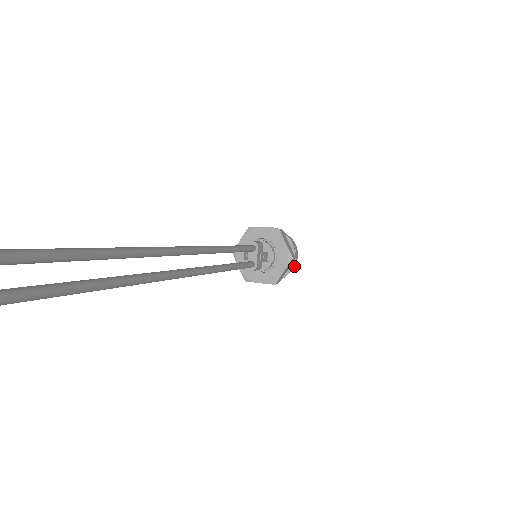
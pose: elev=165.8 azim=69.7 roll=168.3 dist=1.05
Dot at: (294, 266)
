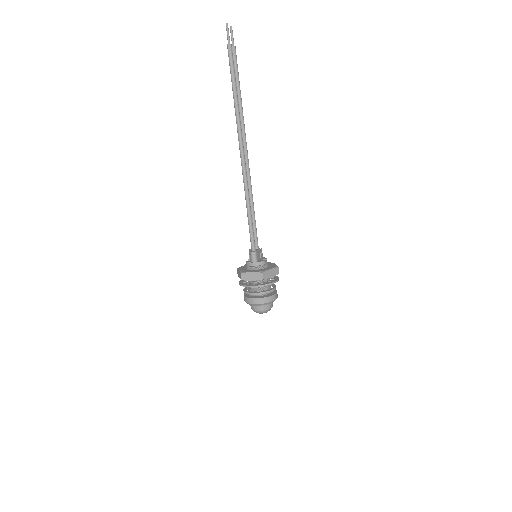
Dot at: (273, 300)
